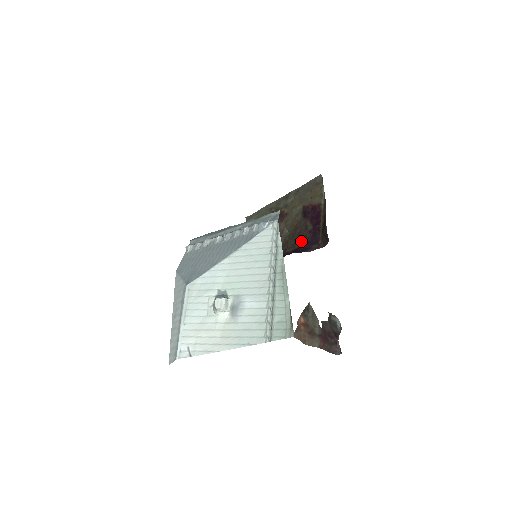
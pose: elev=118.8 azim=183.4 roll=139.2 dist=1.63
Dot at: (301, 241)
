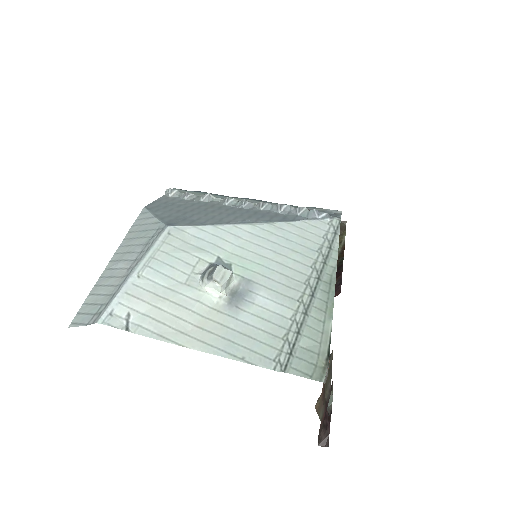
Dot at: occluded
